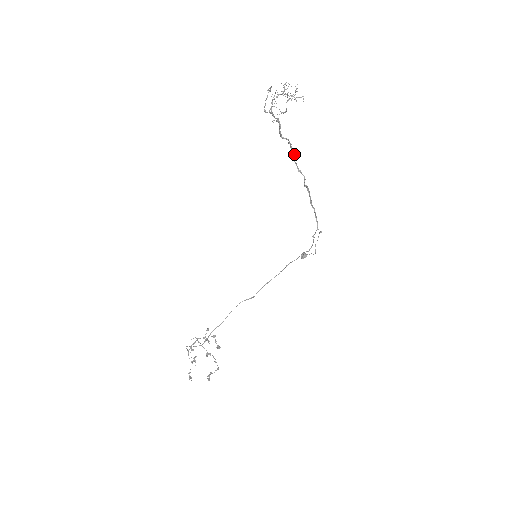
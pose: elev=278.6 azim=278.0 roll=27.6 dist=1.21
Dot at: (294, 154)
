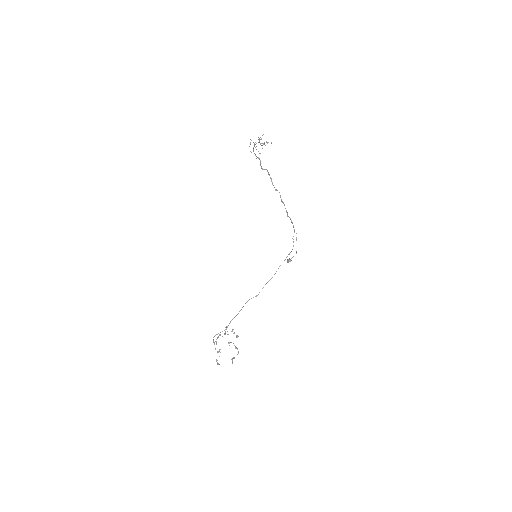
Dot at: (271, 179)
